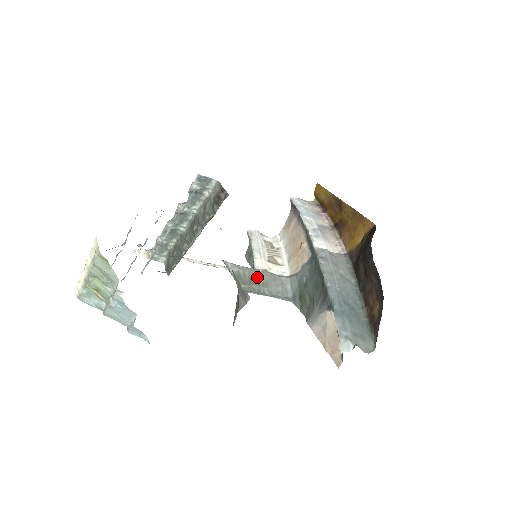
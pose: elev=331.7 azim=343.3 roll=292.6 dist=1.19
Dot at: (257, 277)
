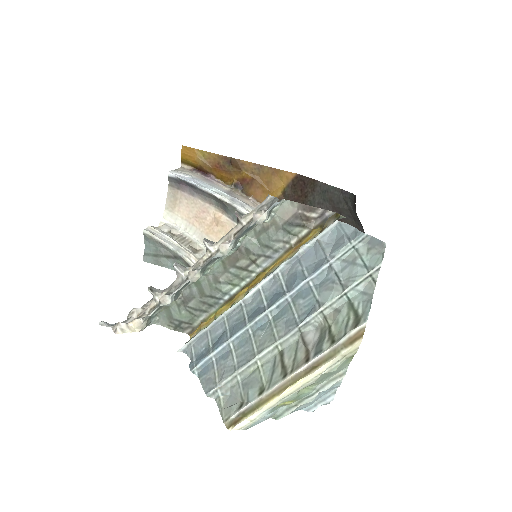
Dot at: occluded
